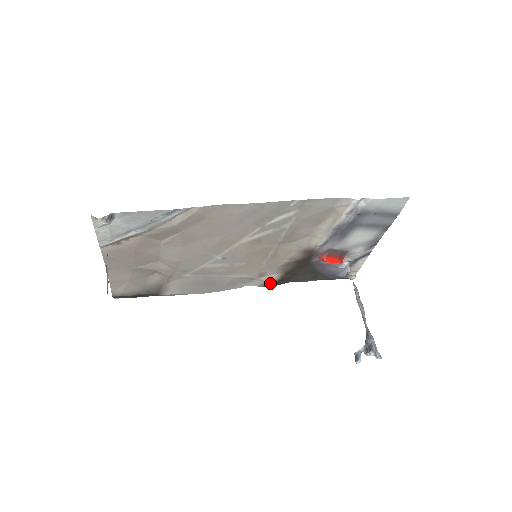
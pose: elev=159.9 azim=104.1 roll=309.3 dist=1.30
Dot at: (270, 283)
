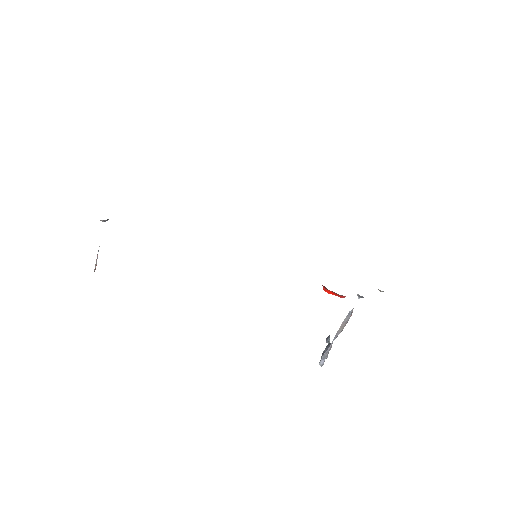
Dot at: occluded
